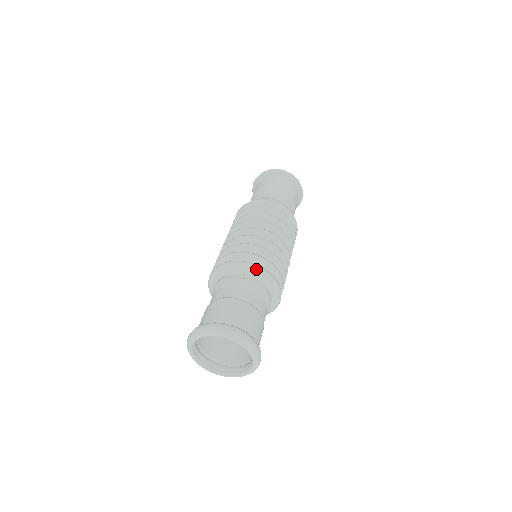
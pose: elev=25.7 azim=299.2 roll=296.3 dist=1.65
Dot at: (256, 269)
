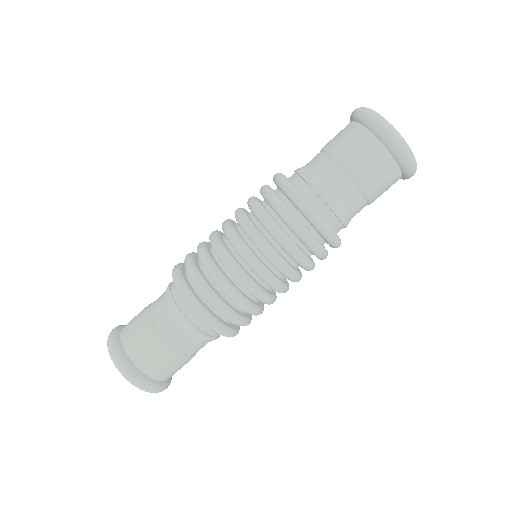
Dot at: (185, 301)
